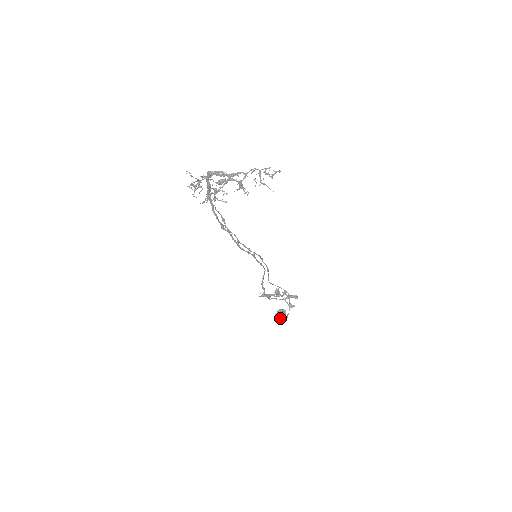
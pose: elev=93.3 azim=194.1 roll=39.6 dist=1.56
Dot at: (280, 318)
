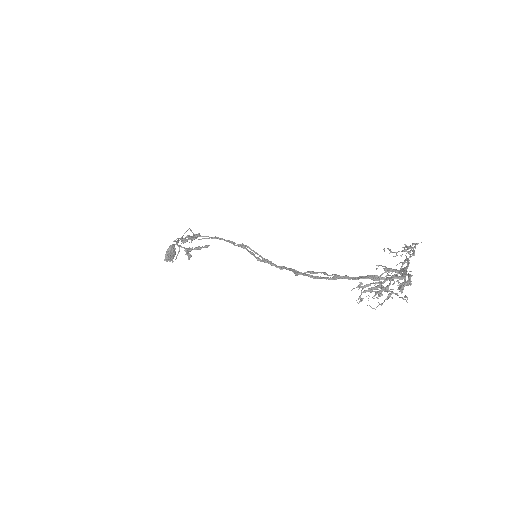
Dot at: (171, 258)
